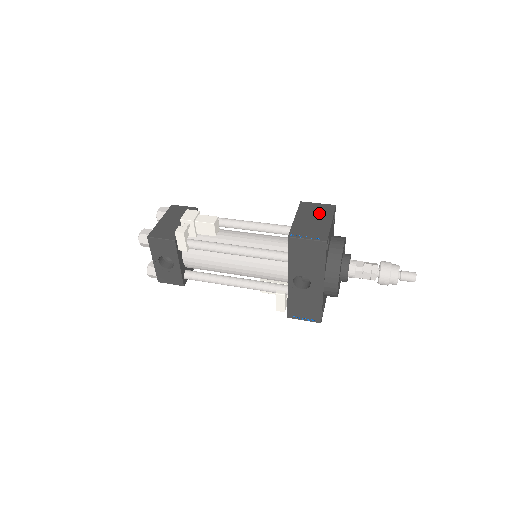
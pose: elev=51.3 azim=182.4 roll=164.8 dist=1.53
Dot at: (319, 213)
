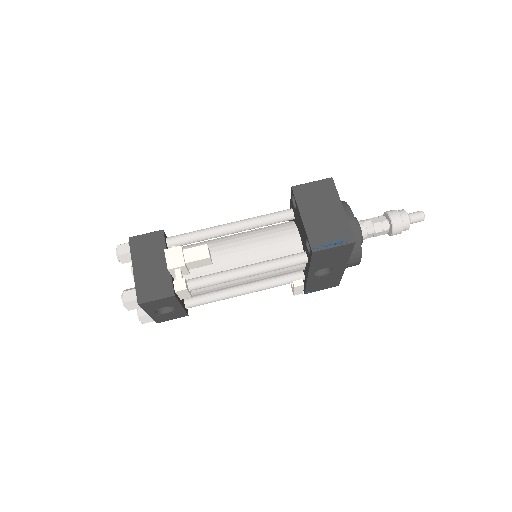
Dot at: (323, 199)
